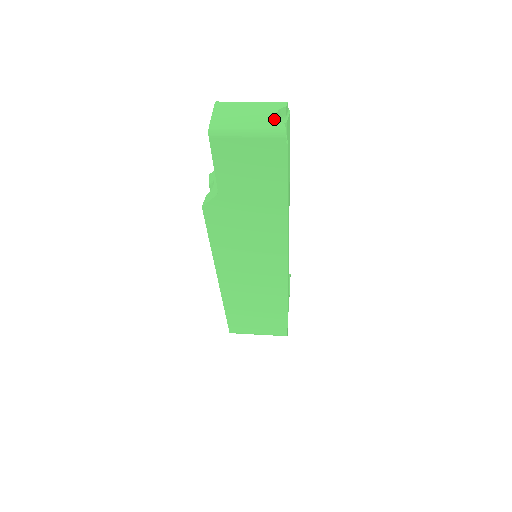
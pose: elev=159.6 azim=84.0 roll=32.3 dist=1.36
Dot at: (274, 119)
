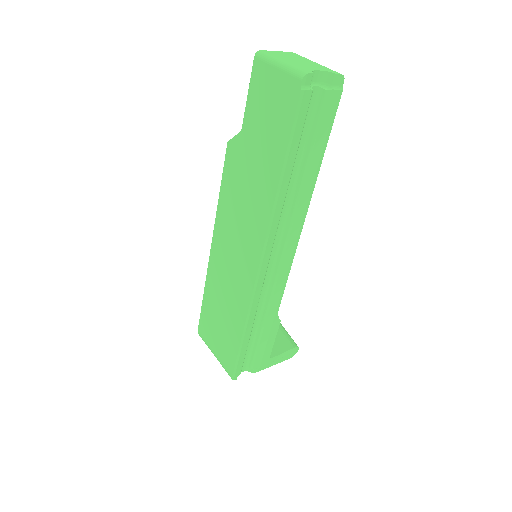
Dot at: (312, 69)
